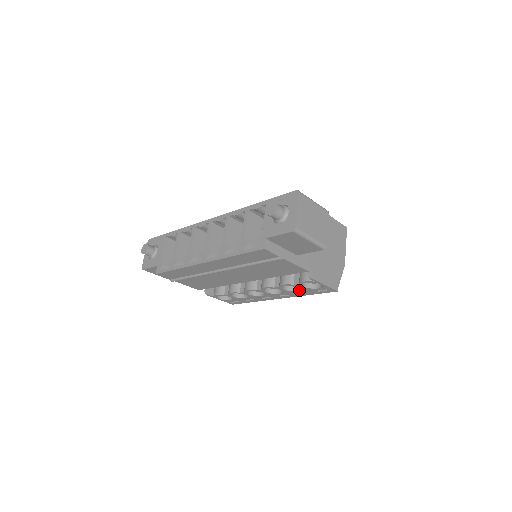
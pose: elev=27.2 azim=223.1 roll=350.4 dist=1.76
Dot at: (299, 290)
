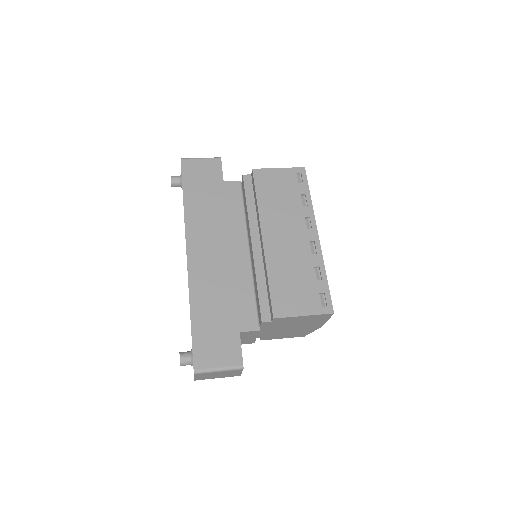
Dot at: occluded
